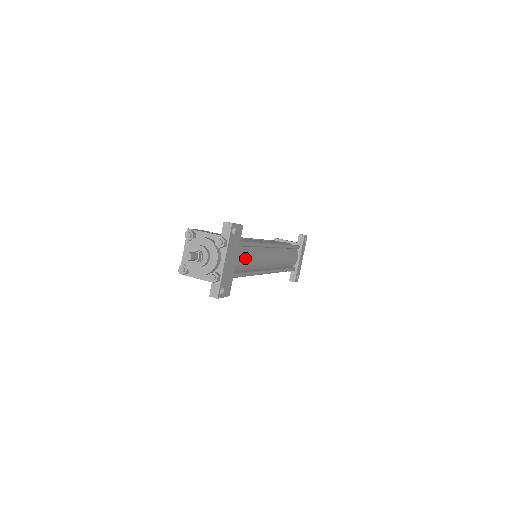
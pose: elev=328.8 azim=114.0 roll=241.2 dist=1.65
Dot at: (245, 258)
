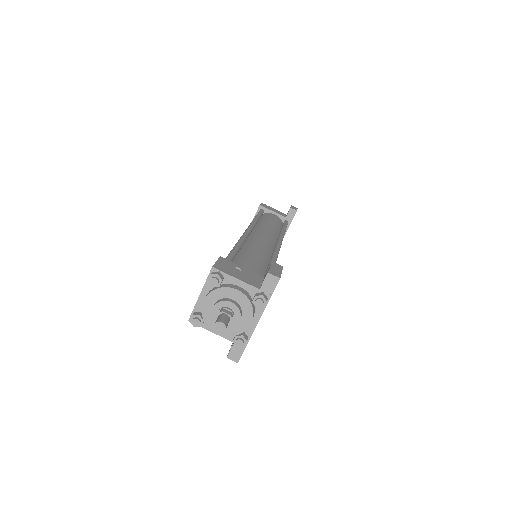
Dot at: occluded
